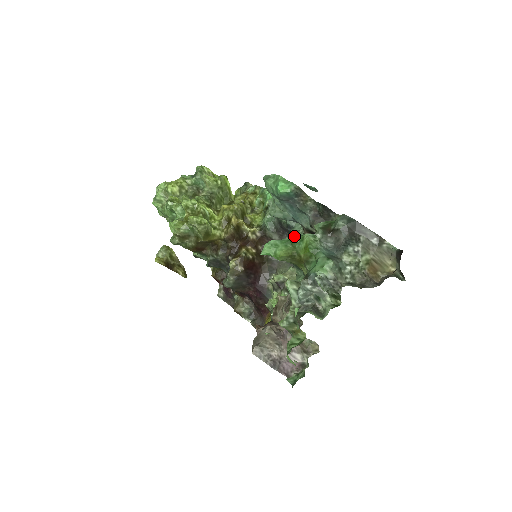
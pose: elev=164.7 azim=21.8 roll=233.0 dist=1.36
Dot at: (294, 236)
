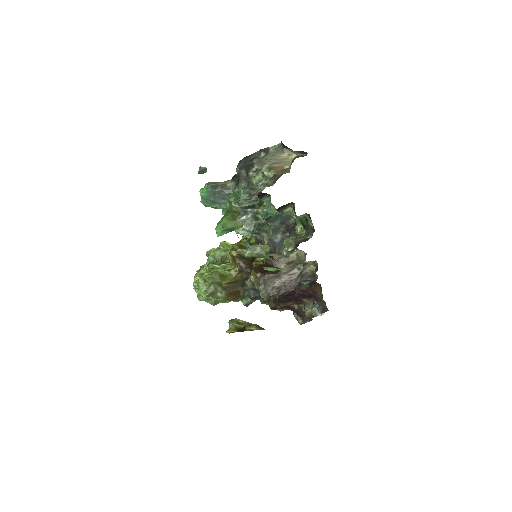
Dot at: (226, 207)
